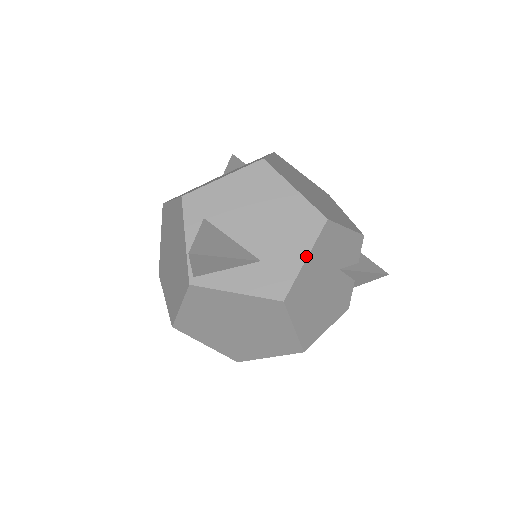
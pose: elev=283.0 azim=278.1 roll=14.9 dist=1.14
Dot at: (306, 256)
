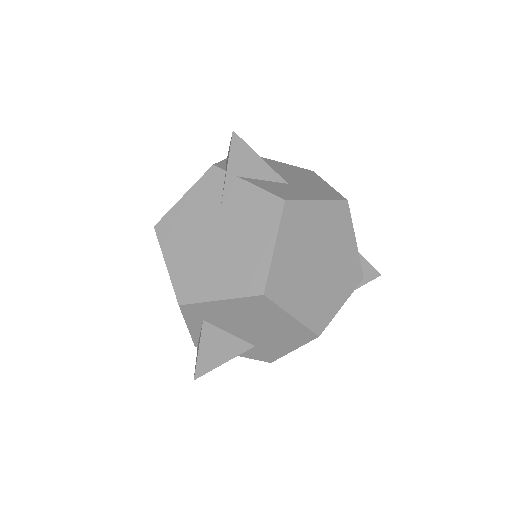
Dot at: occluded
